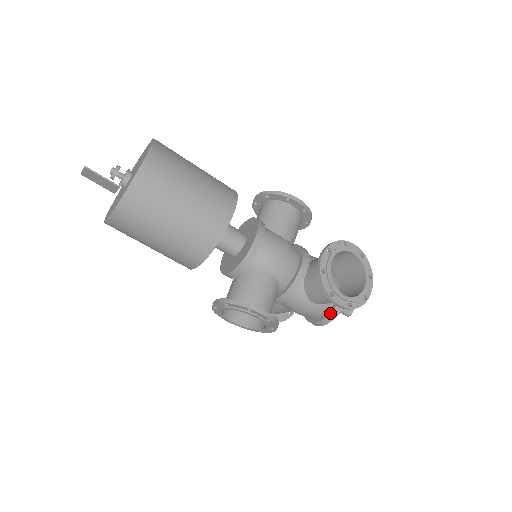
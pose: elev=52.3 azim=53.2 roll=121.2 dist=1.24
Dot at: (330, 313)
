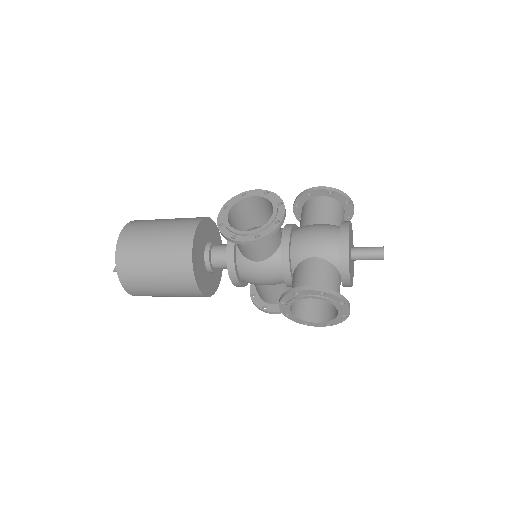
Dot at: occluded
